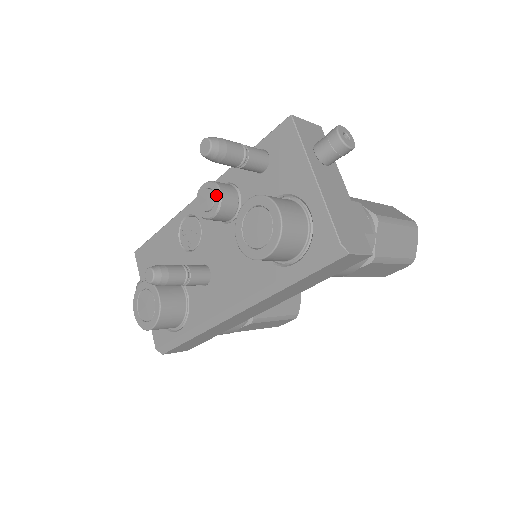
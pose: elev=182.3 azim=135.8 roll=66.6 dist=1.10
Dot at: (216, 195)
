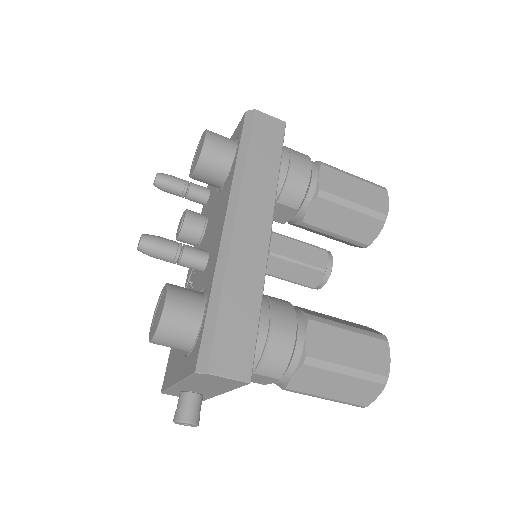
Dot at: (183, 214)
